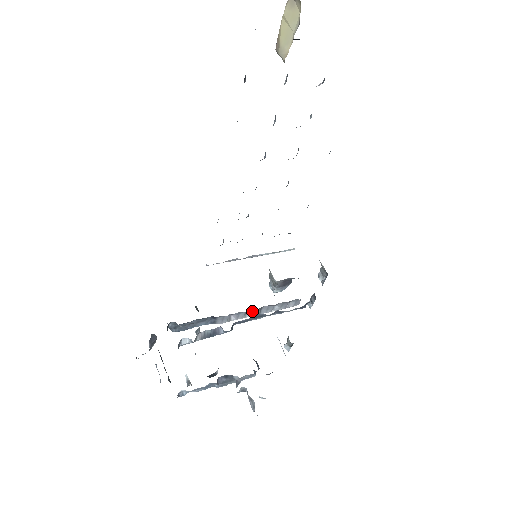
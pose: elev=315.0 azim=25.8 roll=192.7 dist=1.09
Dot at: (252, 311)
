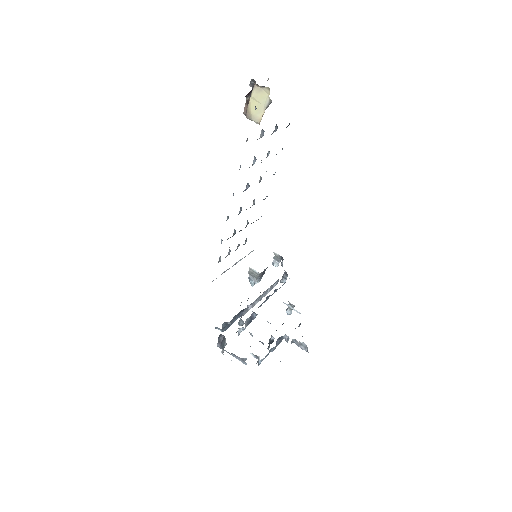
Dot at: (259, 298)
